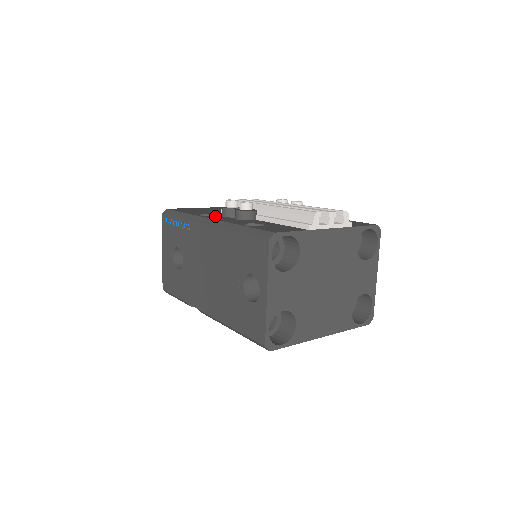
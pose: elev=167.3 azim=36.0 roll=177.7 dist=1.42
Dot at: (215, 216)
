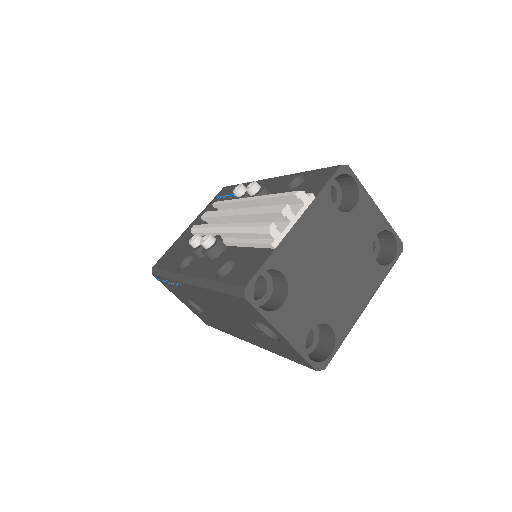
Dot at: (191, 263)
